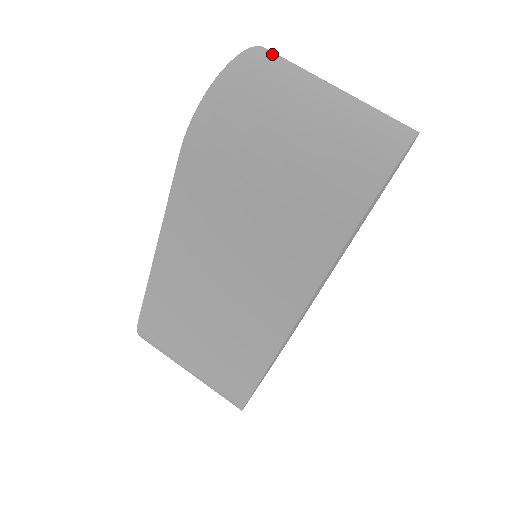
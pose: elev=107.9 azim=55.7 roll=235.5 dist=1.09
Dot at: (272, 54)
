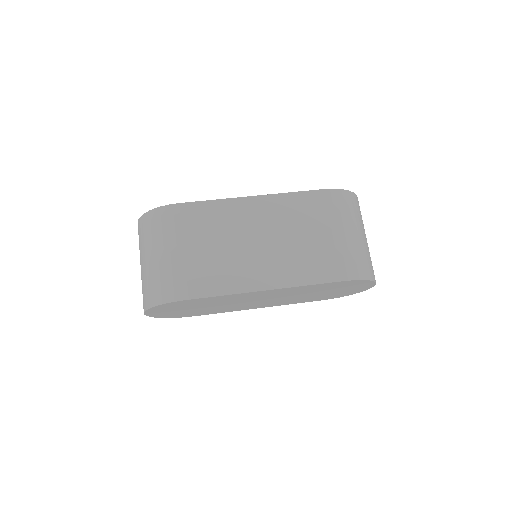
Dot at: occluded
